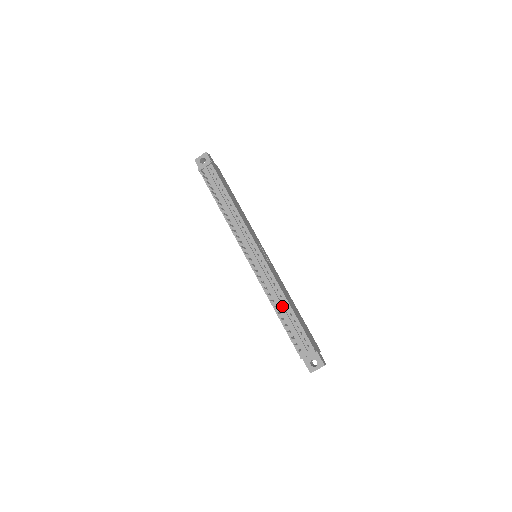
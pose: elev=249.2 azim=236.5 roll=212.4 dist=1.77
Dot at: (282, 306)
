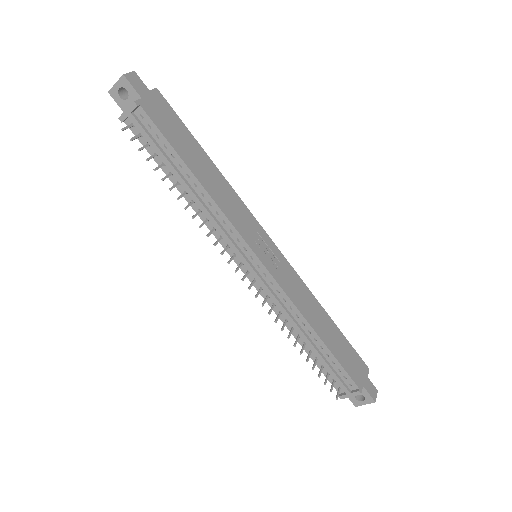
Dot at: (307, 339)
